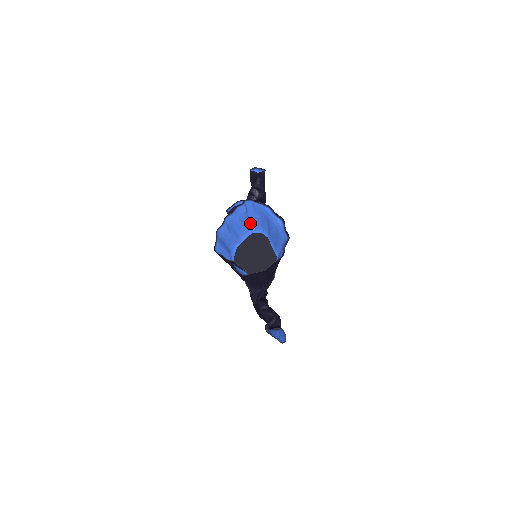
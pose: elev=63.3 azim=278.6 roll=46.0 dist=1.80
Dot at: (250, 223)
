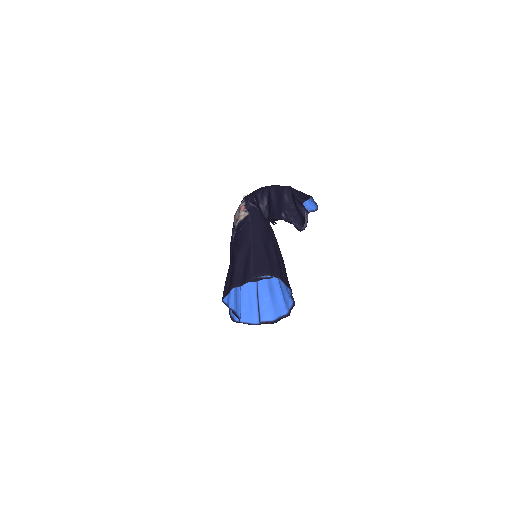
Dot at: (268, 248)
